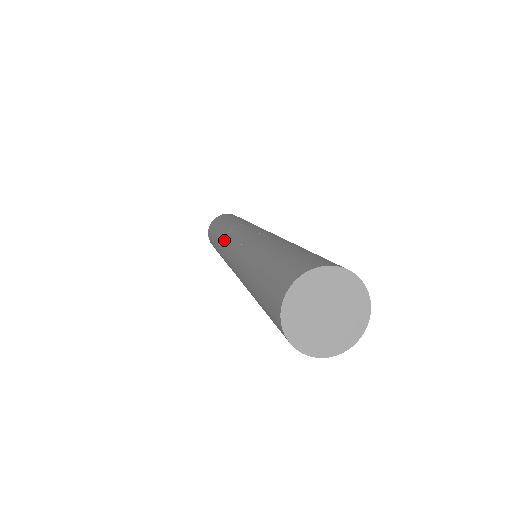
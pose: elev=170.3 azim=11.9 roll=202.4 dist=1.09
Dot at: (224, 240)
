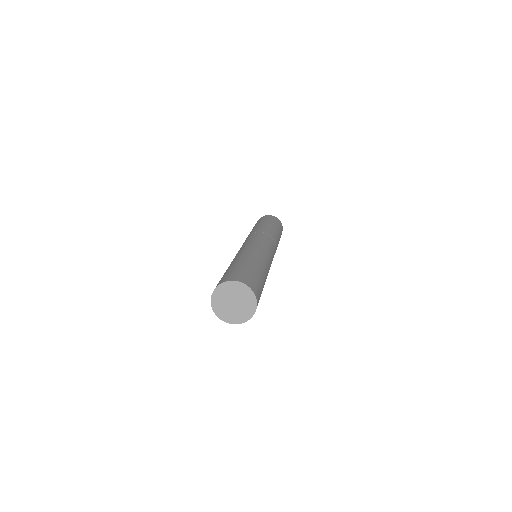
Dot at: (257, 232)
